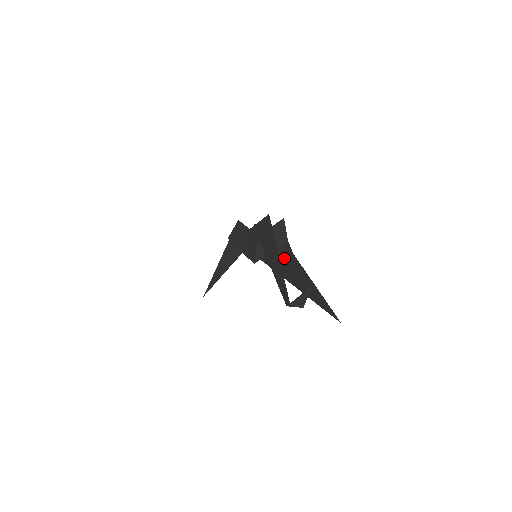
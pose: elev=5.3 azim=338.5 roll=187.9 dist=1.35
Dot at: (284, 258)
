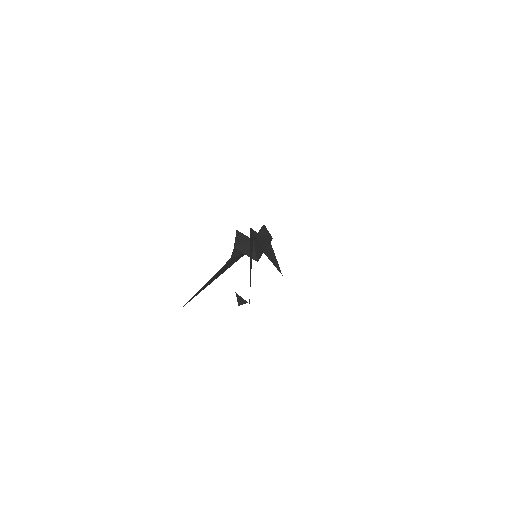
Dot at: occluded
